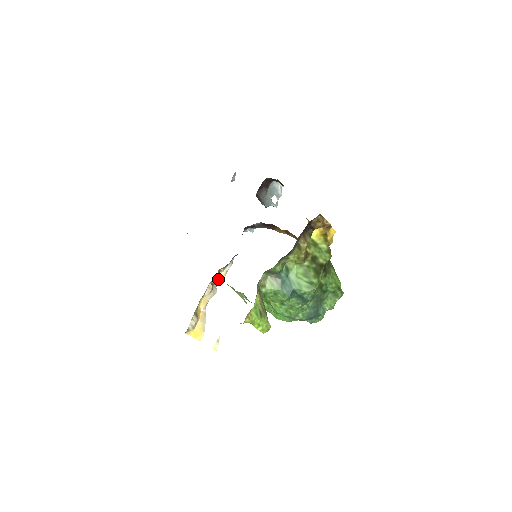
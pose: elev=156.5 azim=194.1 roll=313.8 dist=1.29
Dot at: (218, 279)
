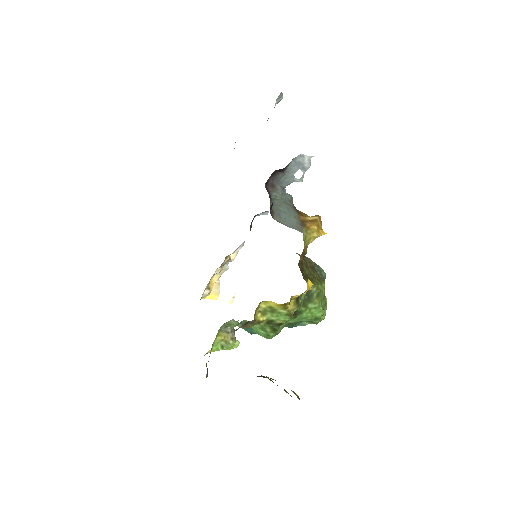
Dot at: (227, 261)
